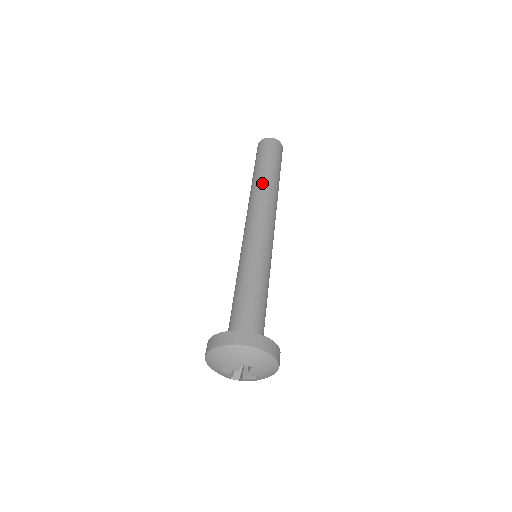
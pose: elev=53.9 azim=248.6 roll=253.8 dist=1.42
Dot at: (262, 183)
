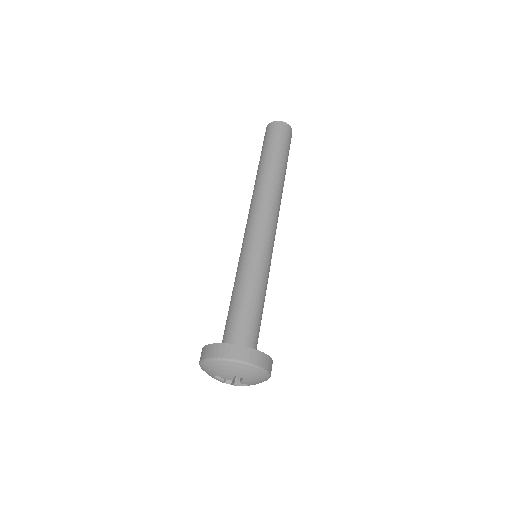
Dot at: (268, 175)
